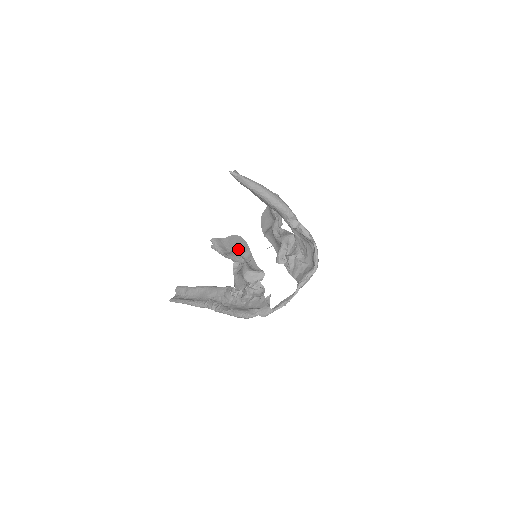
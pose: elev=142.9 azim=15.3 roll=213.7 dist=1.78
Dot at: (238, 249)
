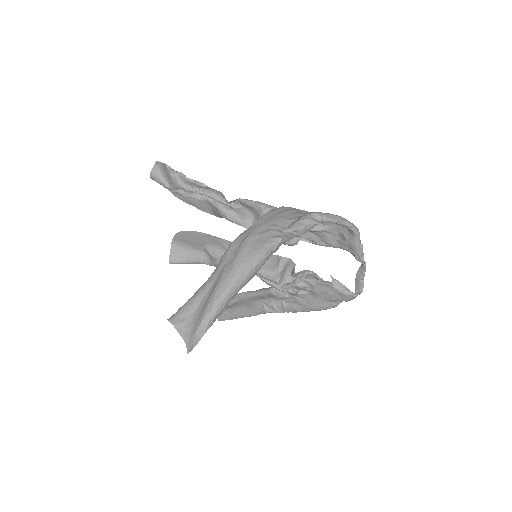
Dot at: (210, 246)
